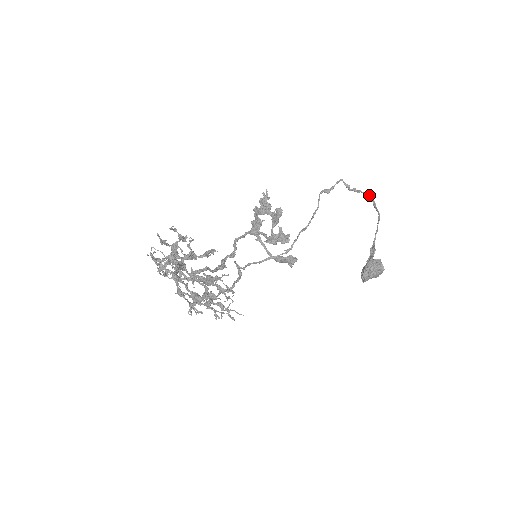
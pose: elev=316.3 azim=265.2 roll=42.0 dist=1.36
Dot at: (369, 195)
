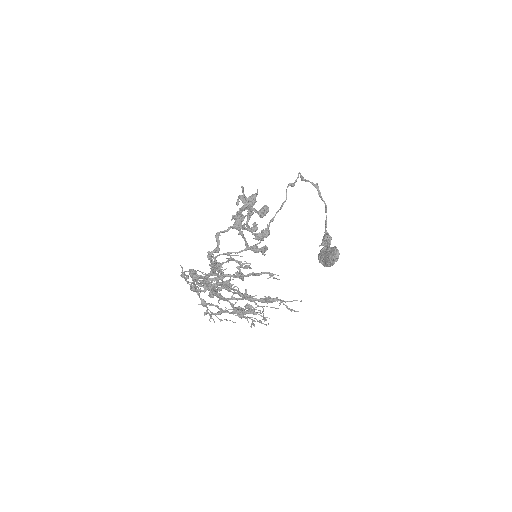
Dot at: (315, 185)
